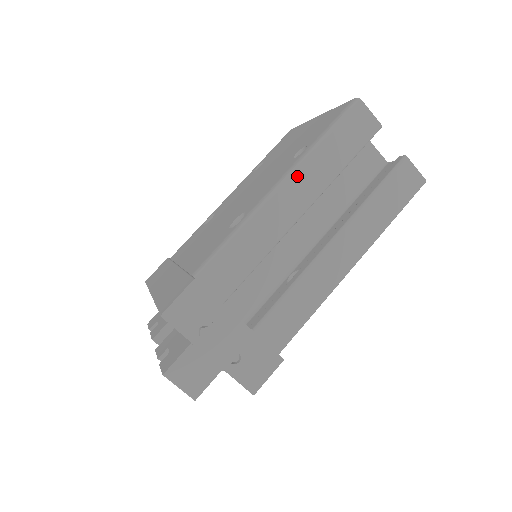
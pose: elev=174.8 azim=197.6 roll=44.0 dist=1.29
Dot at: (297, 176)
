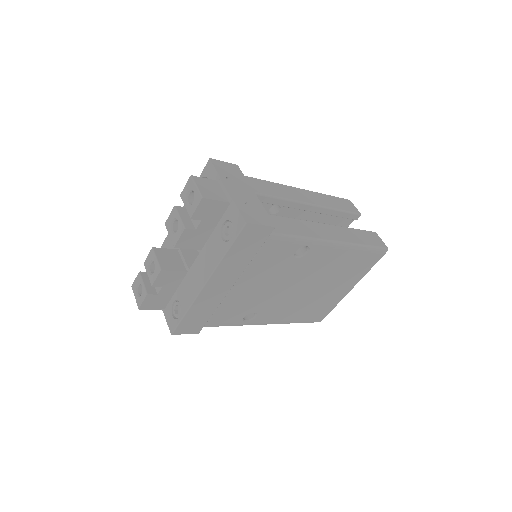
Dot at: (309, 192)
